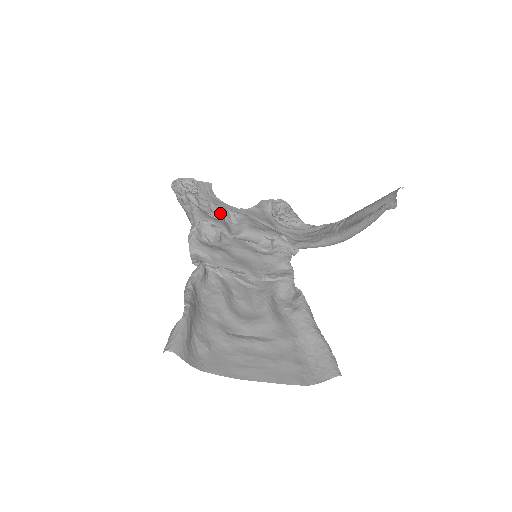
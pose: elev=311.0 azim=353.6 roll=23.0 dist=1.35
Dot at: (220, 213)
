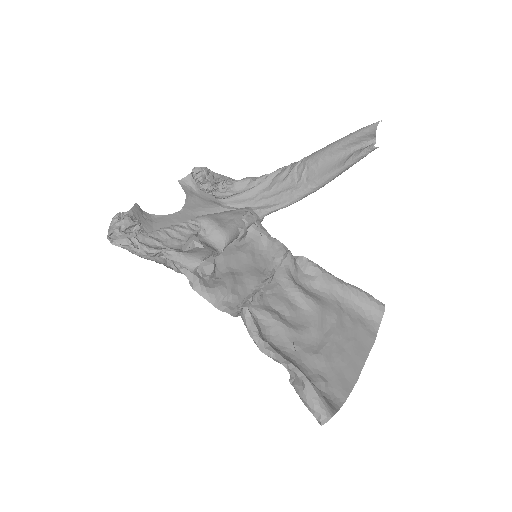
Dot at: (193, 237)
